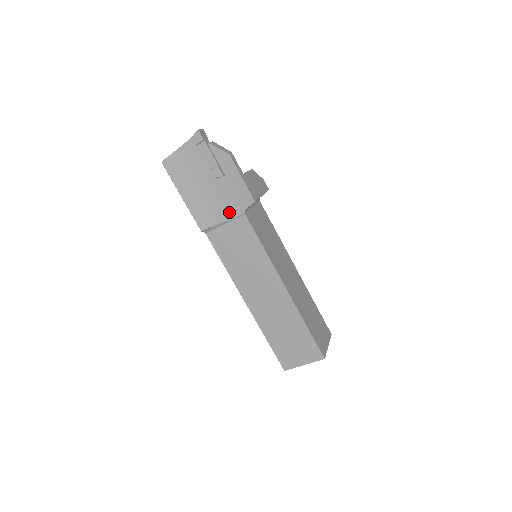
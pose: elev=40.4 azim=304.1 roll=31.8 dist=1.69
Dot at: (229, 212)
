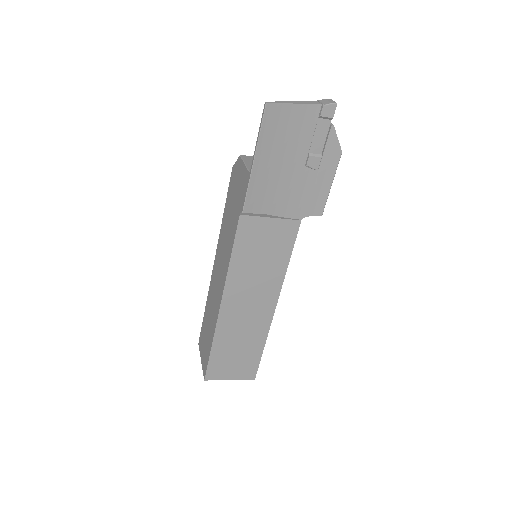
Dot at: (288, 209)
